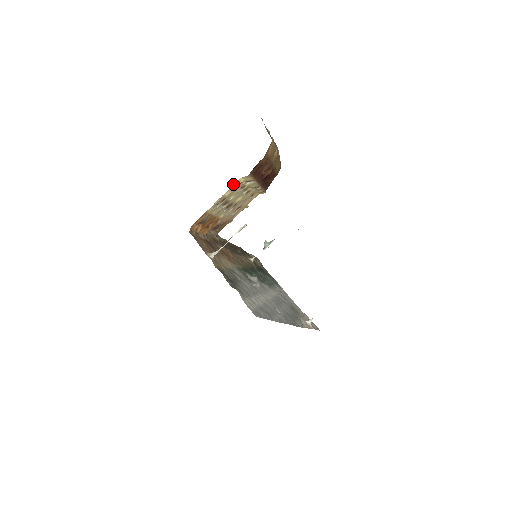
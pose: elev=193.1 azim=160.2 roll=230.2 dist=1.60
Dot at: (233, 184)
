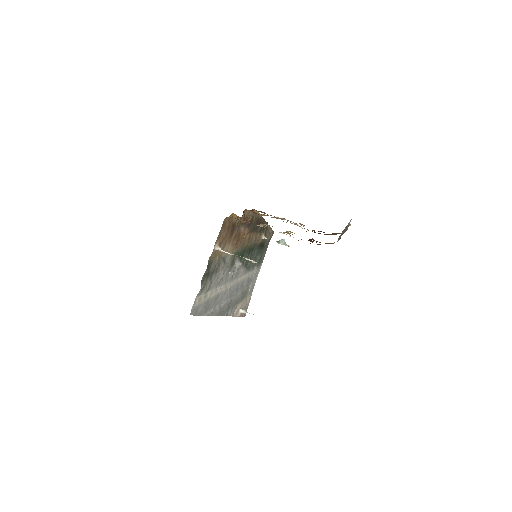
Dot at: (281, 232)
